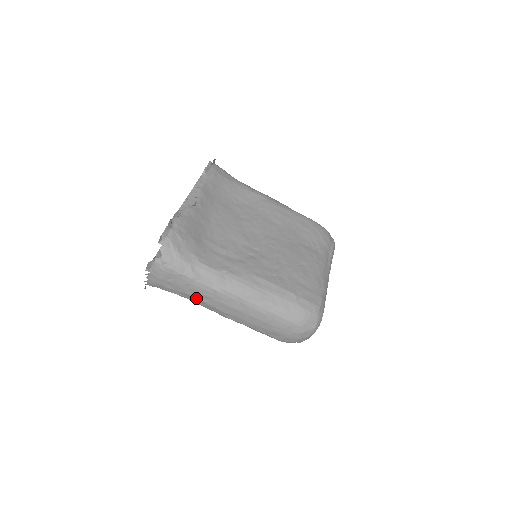
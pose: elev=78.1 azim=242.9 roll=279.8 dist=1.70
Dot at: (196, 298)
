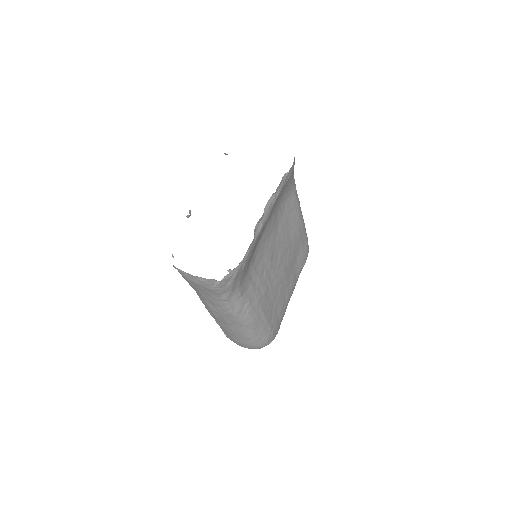
Dot at: (205, 300)
